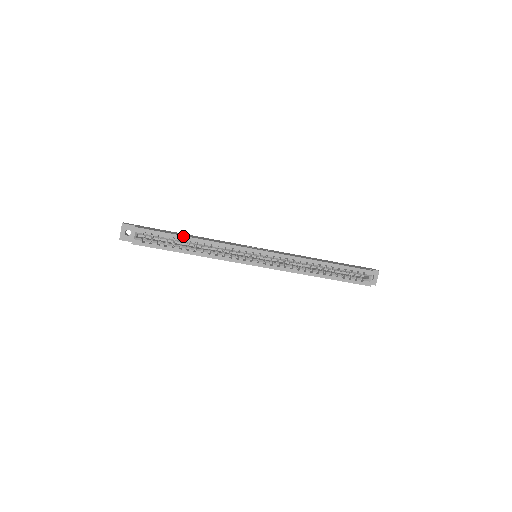
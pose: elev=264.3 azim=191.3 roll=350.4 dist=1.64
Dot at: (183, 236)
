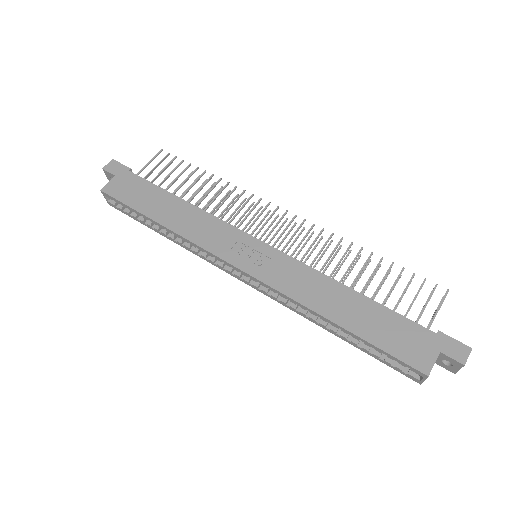
Dot at: (148, 217)
